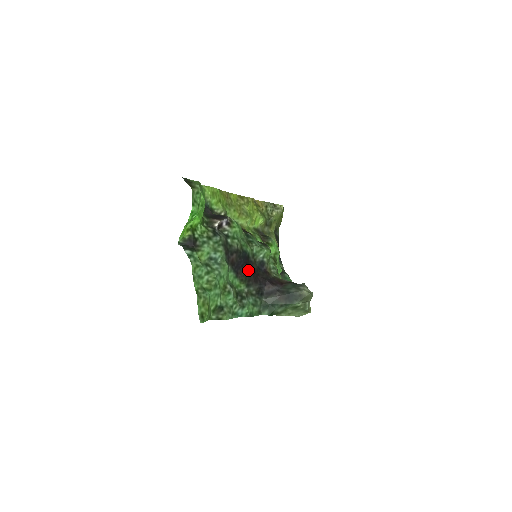
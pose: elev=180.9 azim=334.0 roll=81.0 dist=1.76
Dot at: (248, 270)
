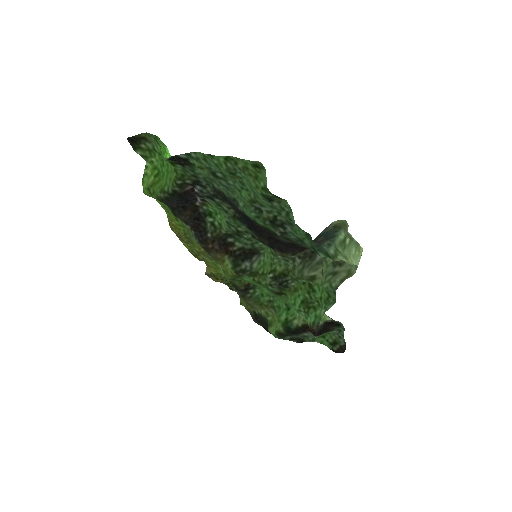
Dot at: (261, 230)
